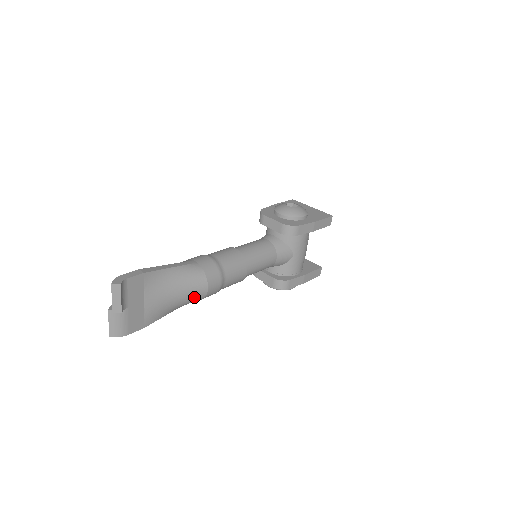
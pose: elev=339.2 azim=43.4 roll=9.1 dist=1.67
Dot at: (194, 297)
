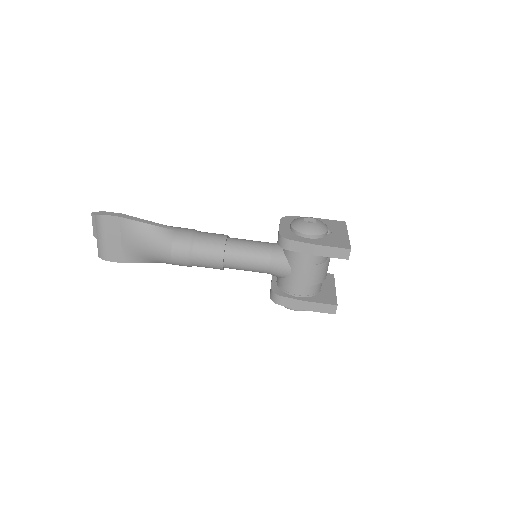
Dot at: (161, 257)
